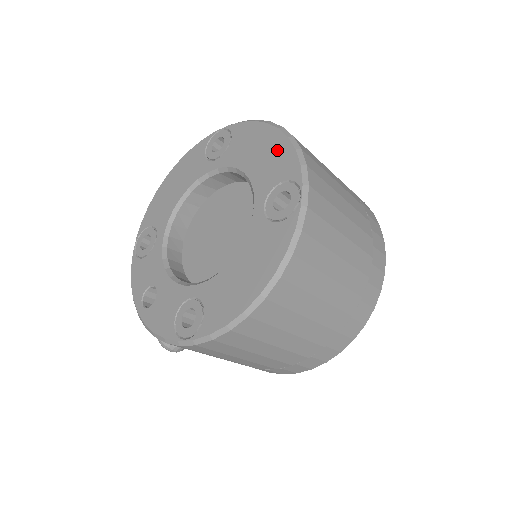
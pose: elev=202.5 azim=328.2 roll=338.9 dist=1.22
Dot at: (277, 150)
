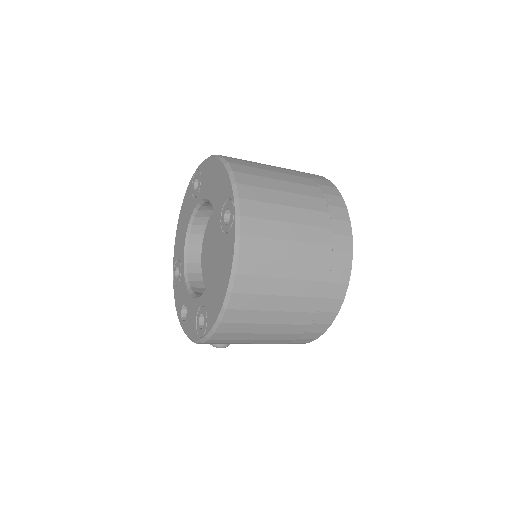
Dot at: (220, 177)
